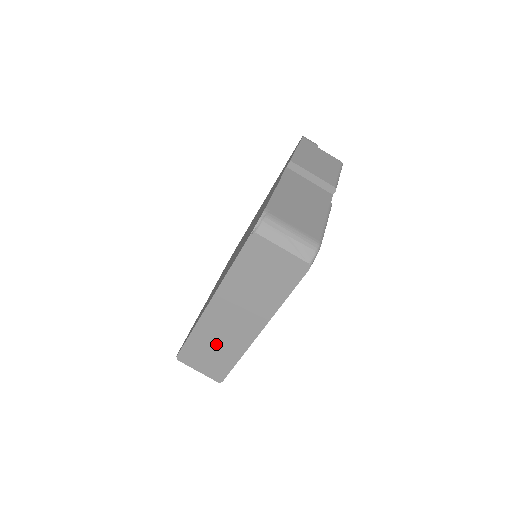
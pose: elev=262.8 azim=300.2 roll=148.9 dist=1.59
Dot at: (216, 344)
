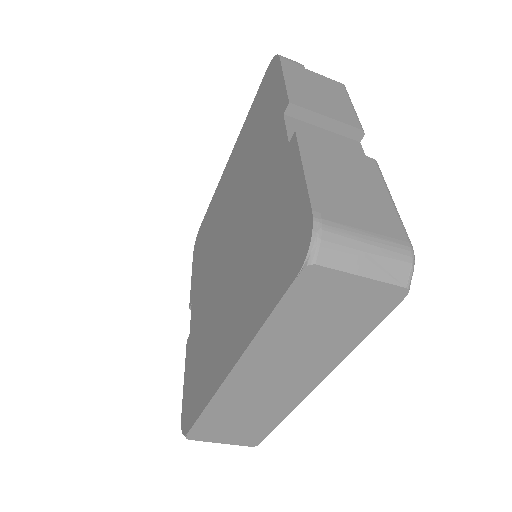
Dot at: (246, 412)
